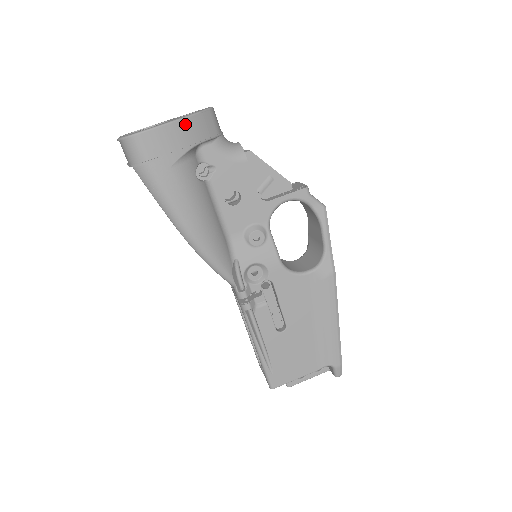
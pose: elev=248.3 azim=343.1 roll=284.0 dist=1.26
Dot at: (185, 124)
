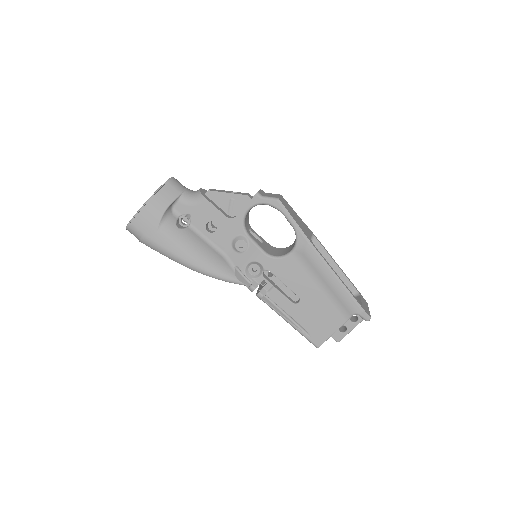
Dot at: (153, 201)
